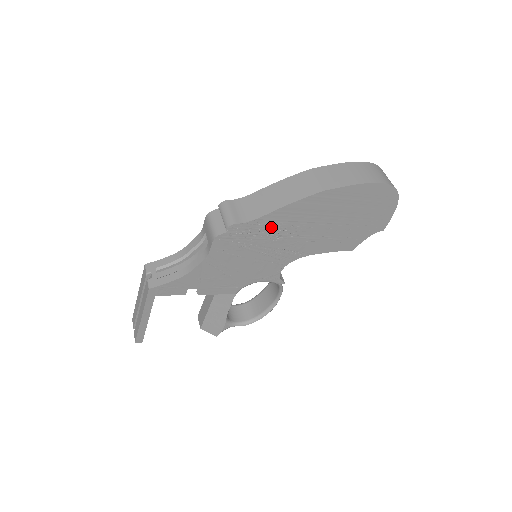
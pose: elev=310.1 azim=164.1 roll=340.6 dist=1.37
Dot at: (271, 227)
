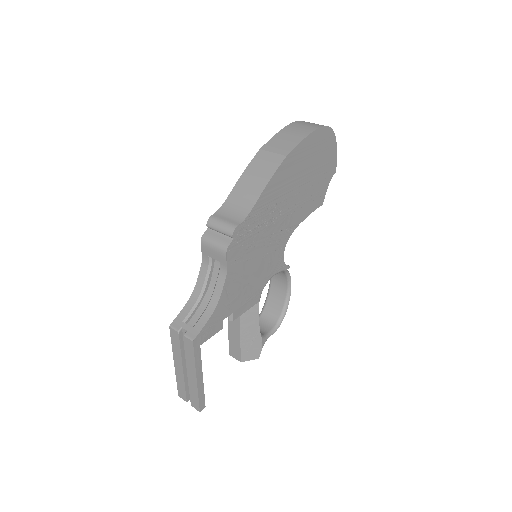
Dot at: (263, 214)
